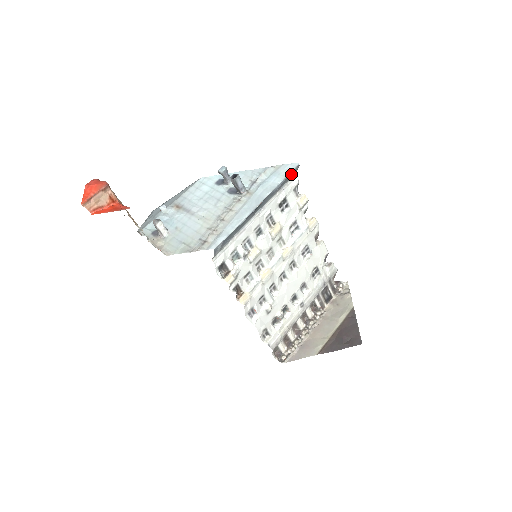
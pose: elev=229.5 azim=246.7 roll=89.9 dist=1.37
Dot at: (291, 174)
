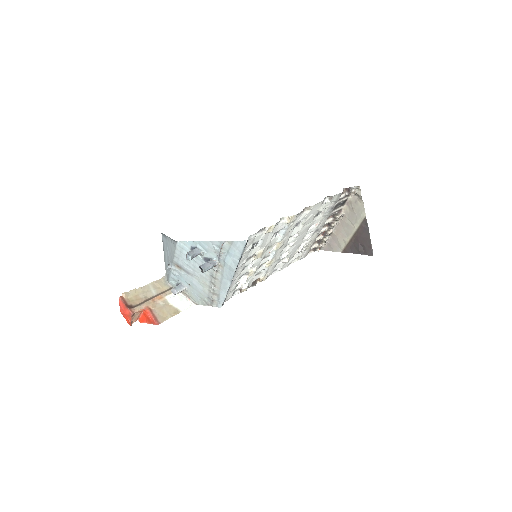
Dot at: occluded
